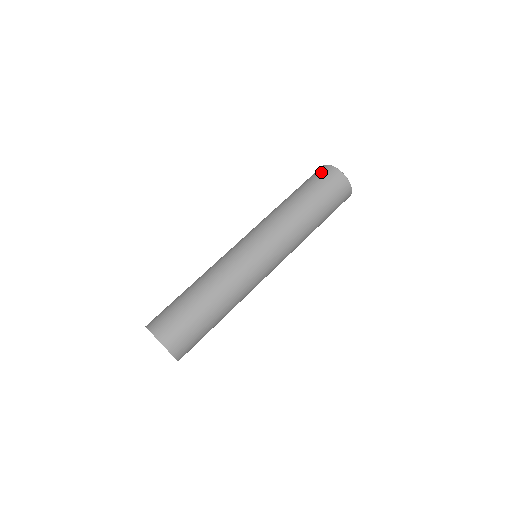
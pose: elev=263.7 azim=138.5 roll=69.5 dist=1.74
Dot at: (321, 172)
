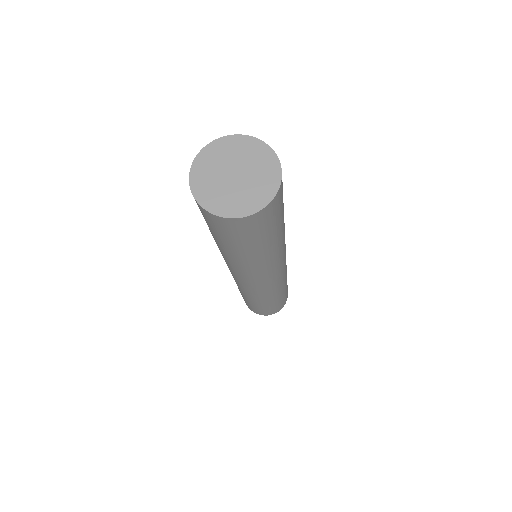
Dot at: occluded
